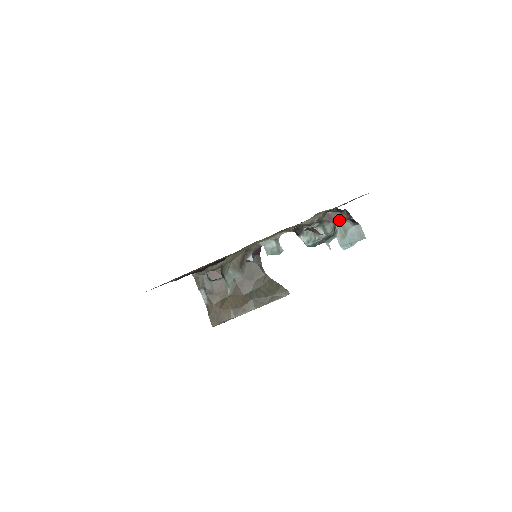
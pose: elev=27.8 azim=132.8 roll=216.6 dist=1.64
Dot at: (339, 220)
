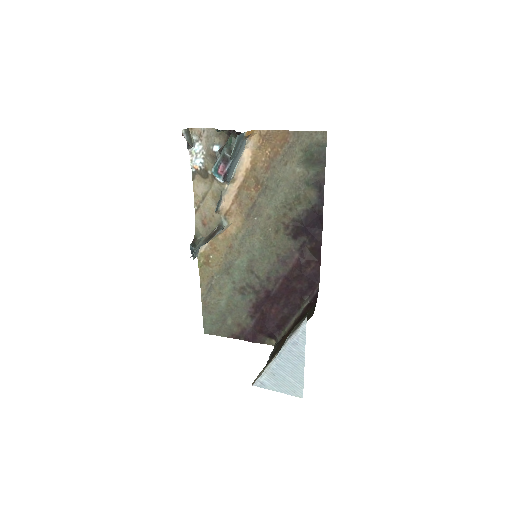
Dot at: (228, 140)
